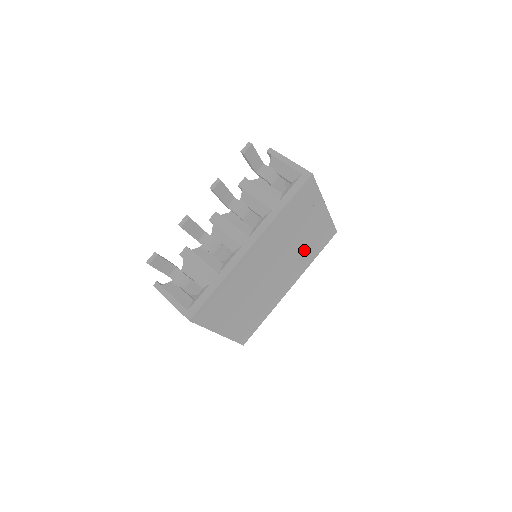
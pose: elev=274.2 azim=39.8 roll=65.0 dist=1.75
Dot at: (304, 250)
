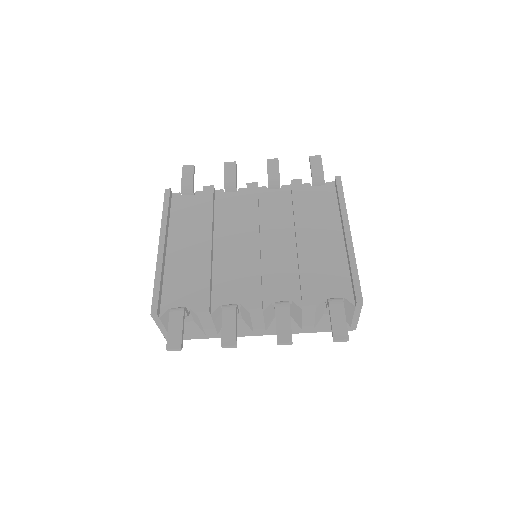
Dot at: occluded
